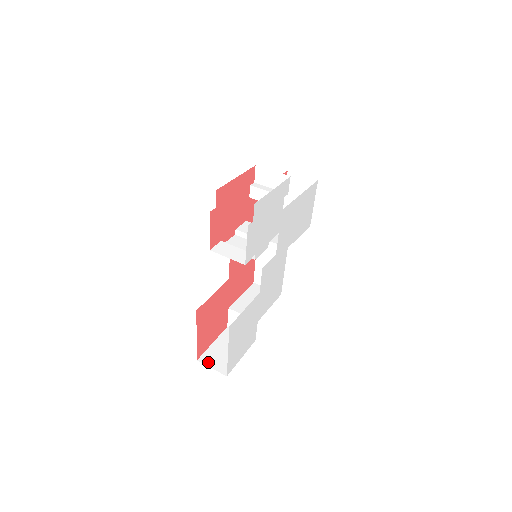
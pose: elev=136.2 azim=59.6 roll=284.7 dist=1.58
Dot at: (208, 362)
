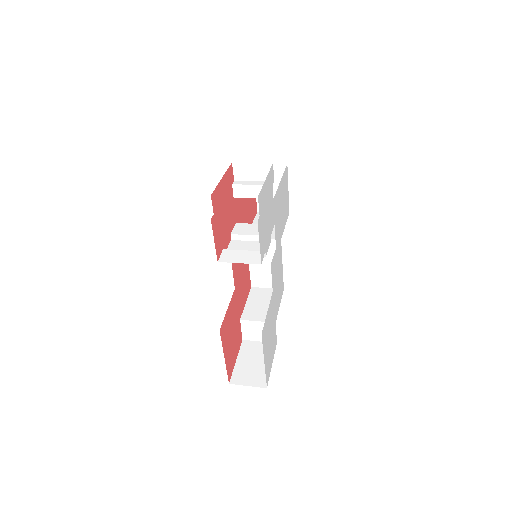
Dot at: (241, 381)
